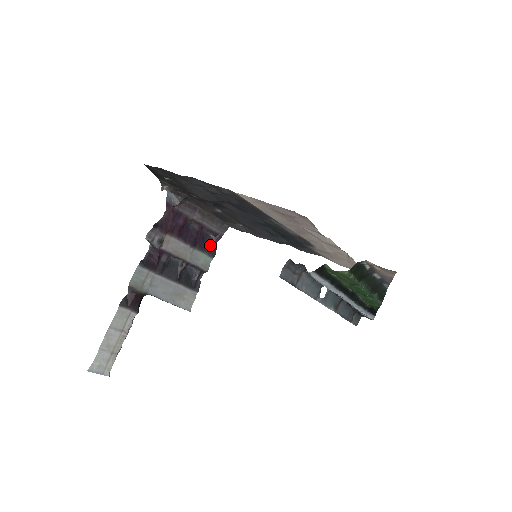
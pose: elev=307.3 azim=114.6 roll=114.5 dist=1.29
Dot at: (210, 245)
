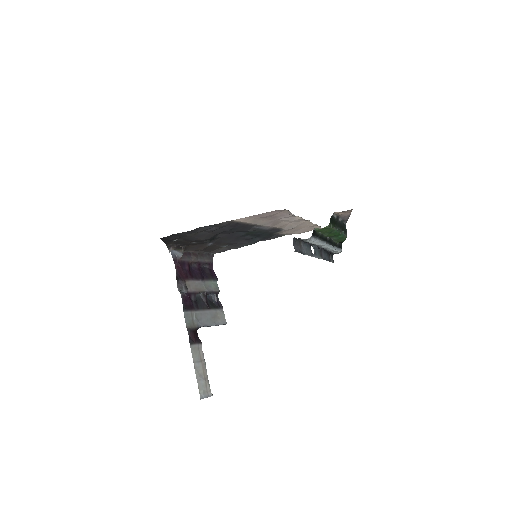
Dot at: (210, 273)
